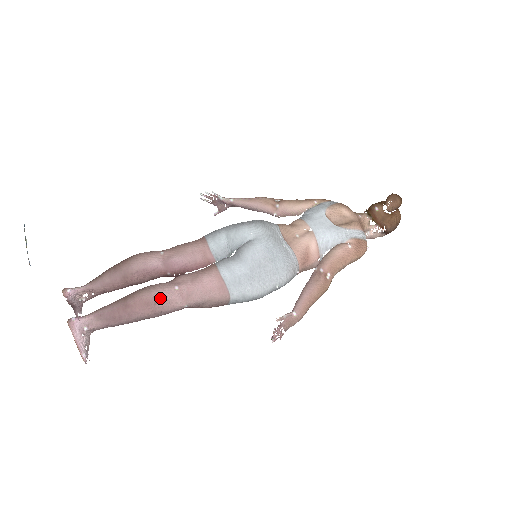
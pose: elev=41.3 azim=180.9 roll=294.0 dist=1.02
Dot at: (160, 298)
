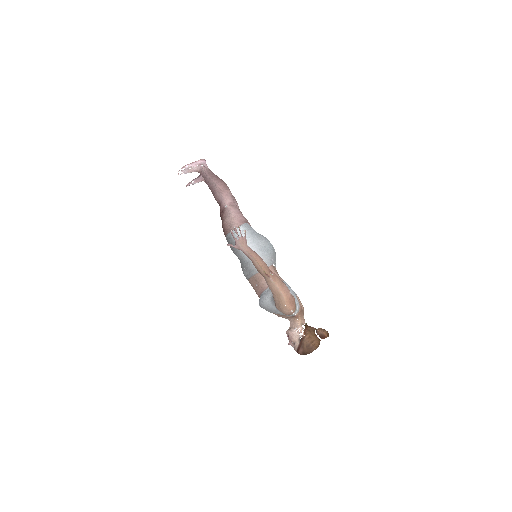
Dot at: (229, 191)
